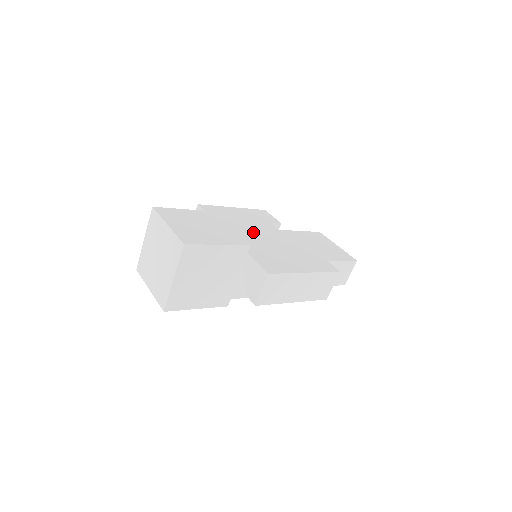
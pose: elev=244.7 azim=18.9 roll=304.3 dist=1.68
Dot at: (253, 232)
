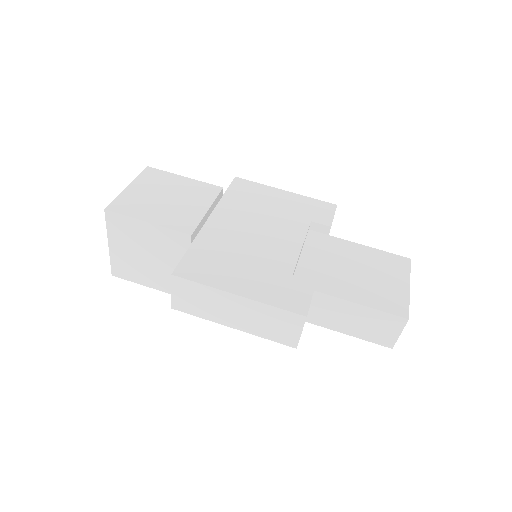
Dot at: (254, 224)
